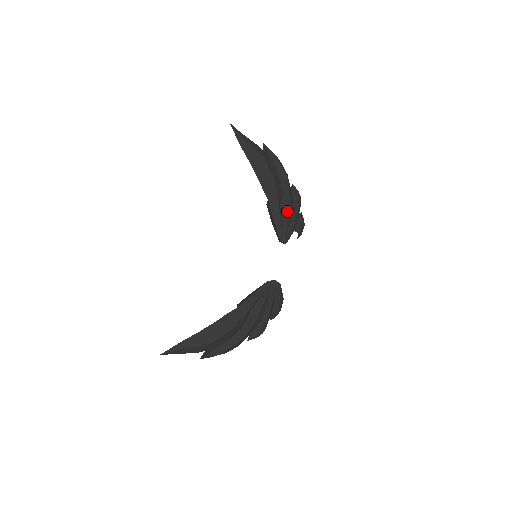
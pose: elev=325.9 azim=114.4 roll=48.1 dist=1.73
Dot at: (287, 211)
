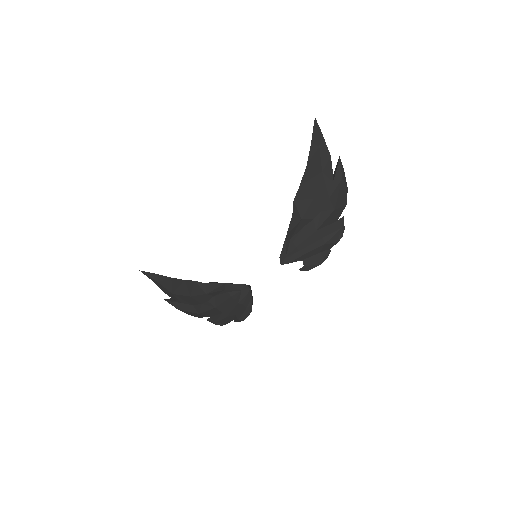
Dot at: (307, 236)
